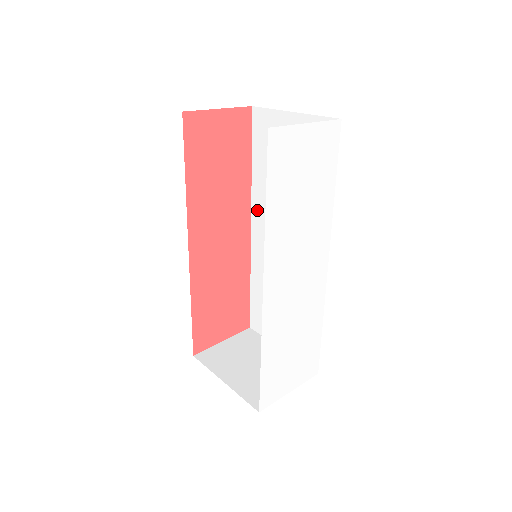
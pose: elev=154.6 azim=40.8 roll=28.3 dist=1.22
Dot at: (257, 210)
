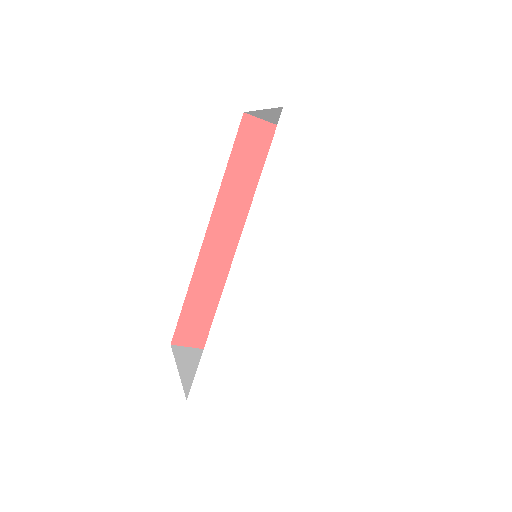
Dot at: occluded
